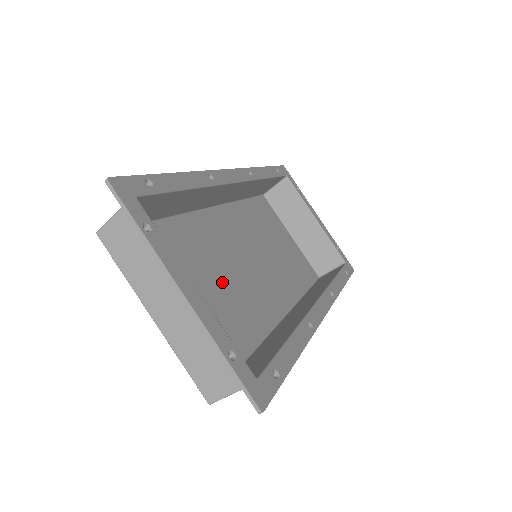
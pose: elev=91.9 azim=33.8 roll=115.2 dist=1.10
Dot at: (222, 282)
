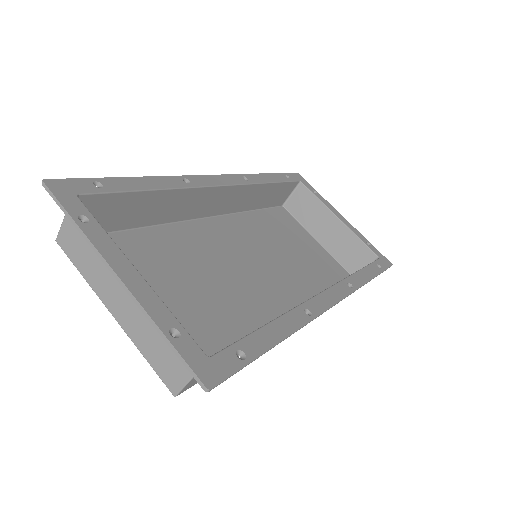
Dot at: (212, 282)
